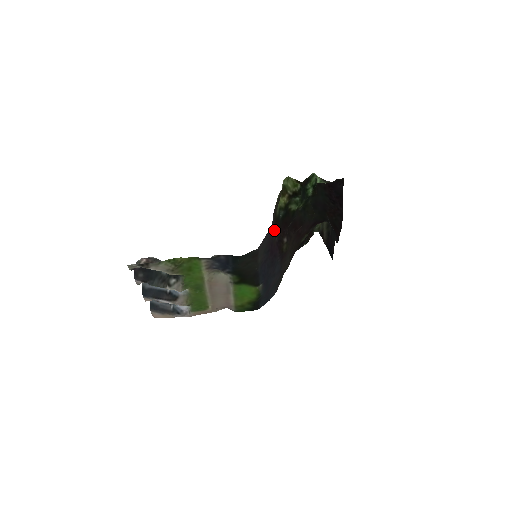
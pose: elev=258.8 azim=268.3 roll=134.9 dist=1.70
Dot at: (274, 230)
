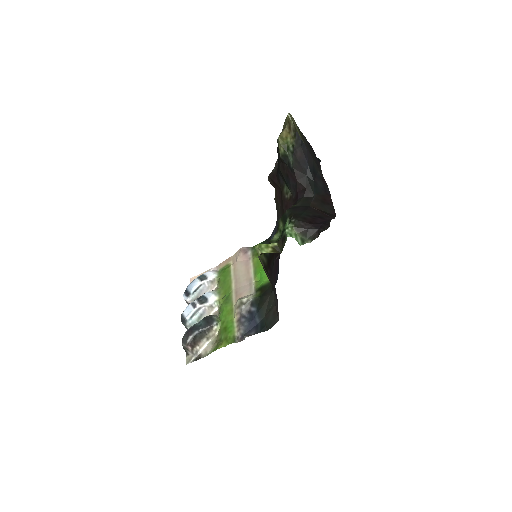
Dot at: (271, 269)
